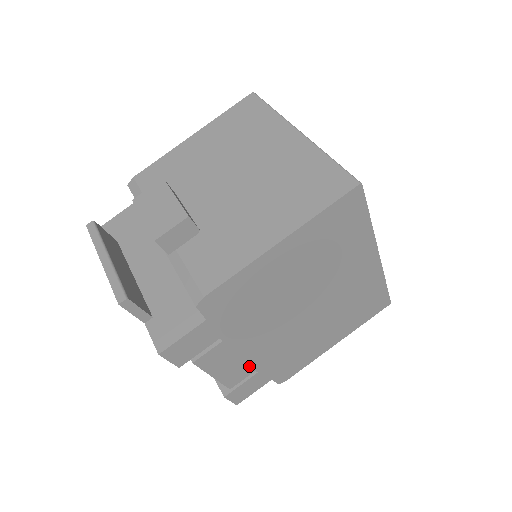
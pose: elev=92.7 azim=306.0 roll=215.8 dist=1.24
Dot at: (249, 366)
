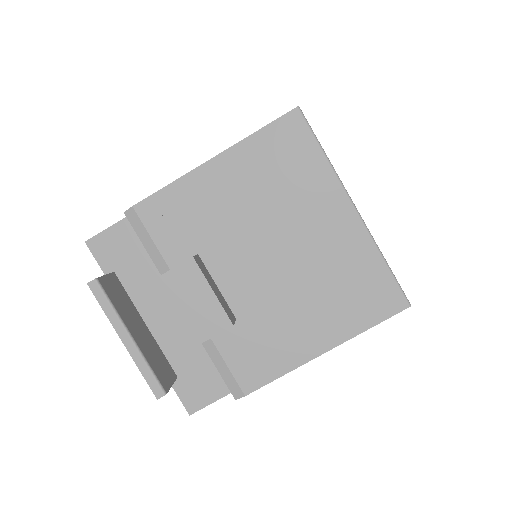
Dot at: occluded
